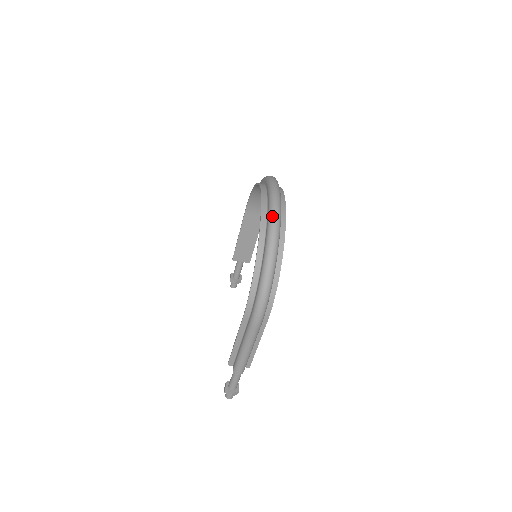
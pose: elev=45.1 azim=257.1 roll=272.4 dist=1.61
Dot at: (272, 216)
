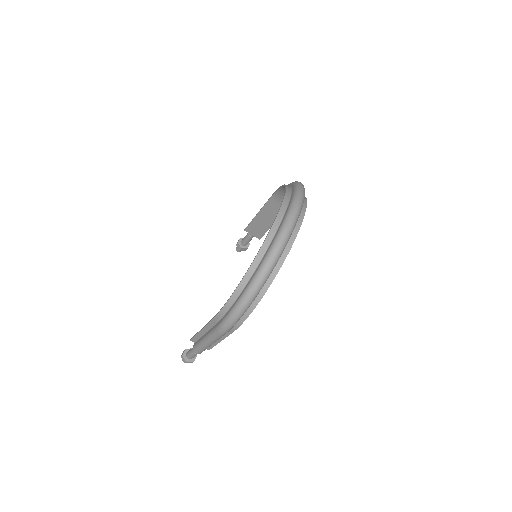
Dot at: (275, 245)
